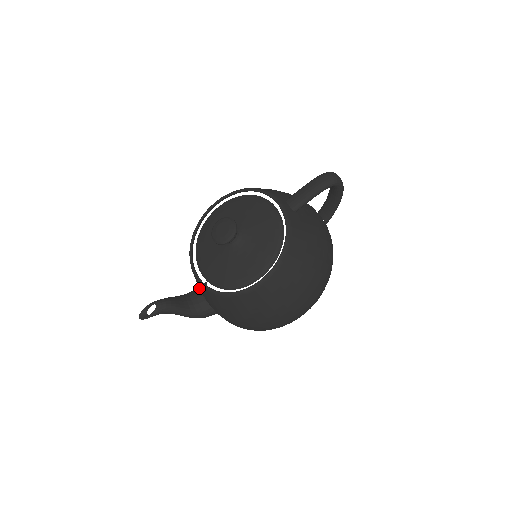
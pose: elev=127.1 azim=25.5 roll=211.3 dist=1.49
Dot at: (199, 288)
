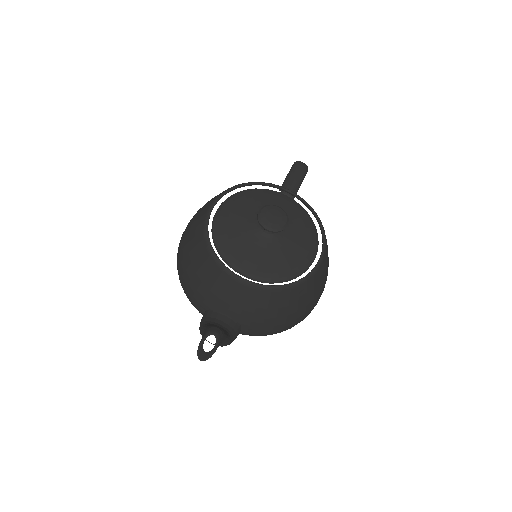
Dot at: (231, 304)
